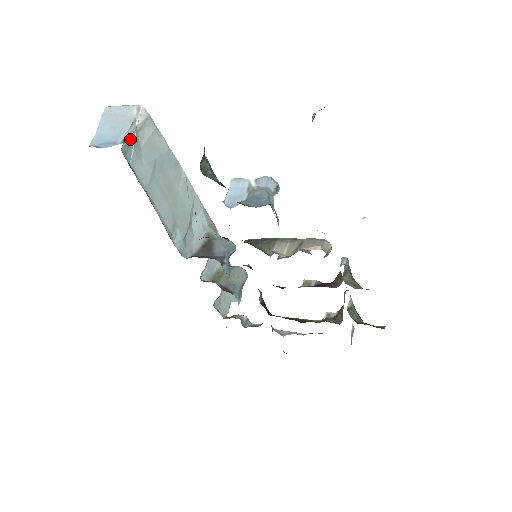
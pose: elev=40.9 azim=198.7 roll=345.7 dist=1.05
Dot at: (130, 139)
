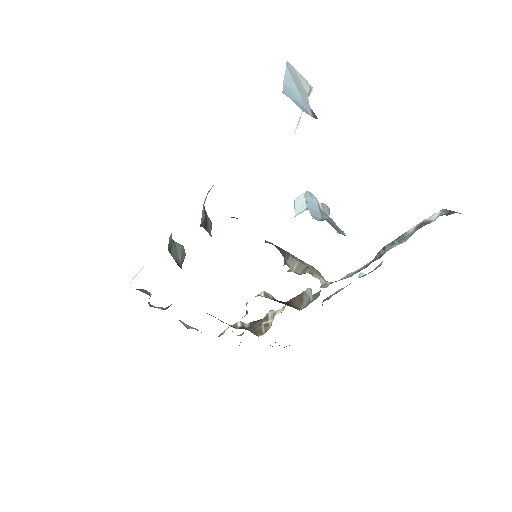
Dot at: occluded
